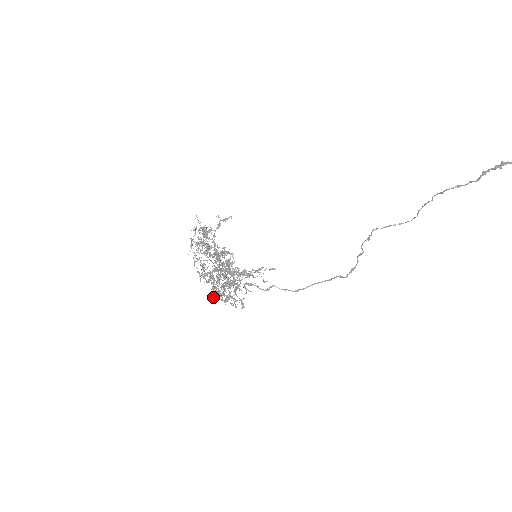
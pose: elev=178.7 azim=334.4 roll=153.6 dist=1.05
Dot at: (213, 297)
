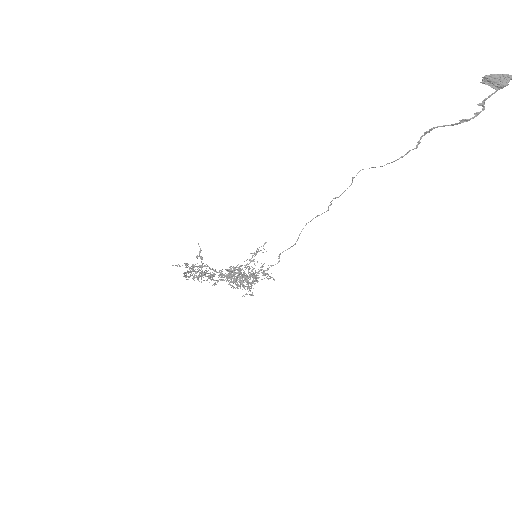
Dot at: occluded
